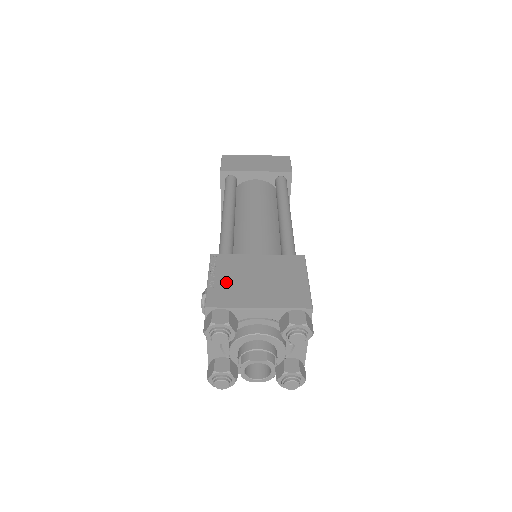
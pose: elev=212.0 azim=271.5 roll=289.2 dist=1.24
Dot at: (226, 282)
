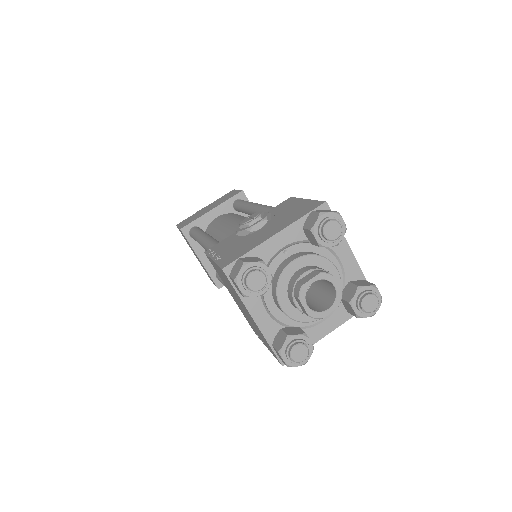
Dot at: occluded
